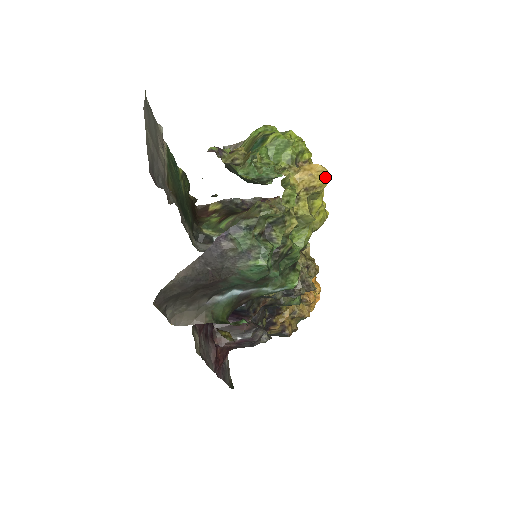
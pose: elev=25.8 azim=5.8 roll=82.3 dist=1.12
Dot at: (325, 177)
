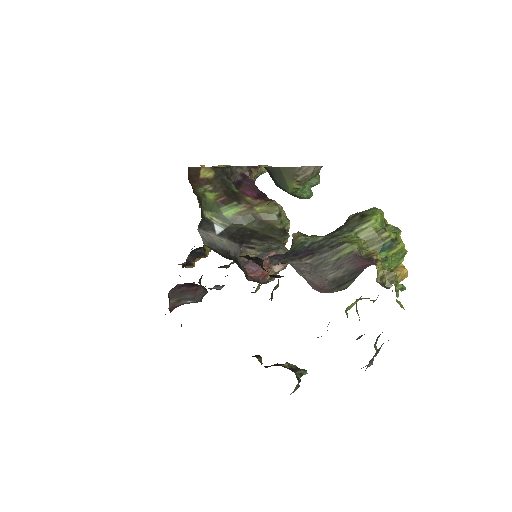
Dot at: (404, 278)
